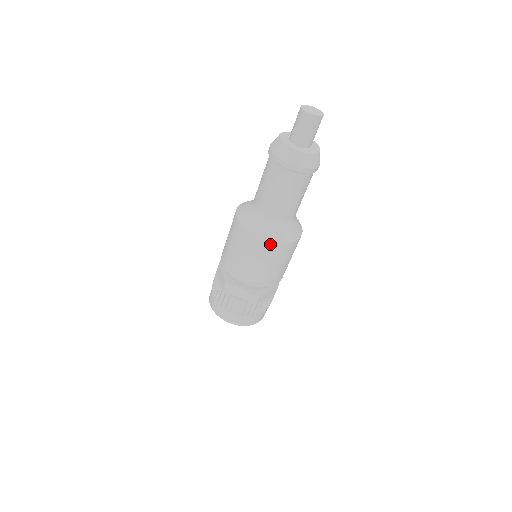
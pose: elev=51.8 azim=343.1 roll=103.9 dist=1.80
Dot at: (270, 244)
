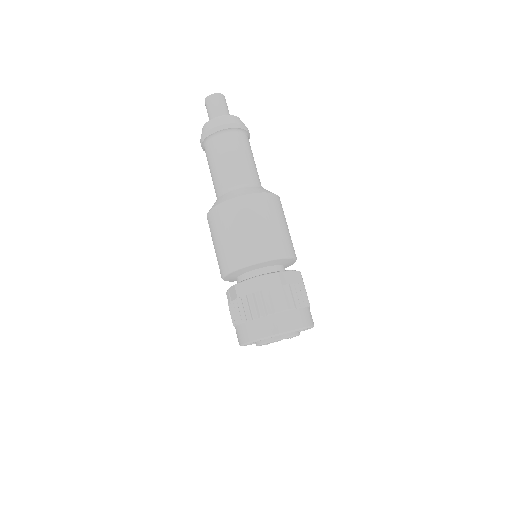
Dot at: (212, 213)
